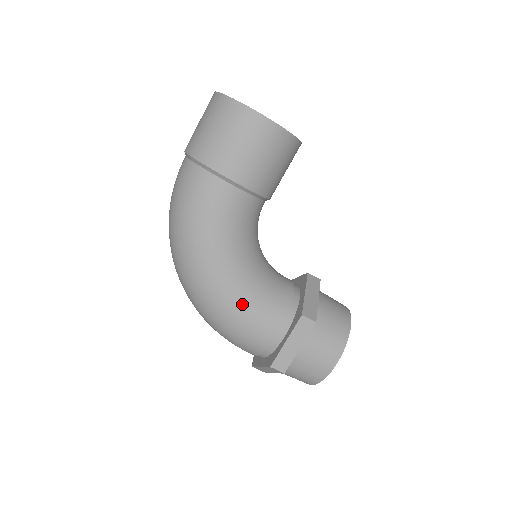
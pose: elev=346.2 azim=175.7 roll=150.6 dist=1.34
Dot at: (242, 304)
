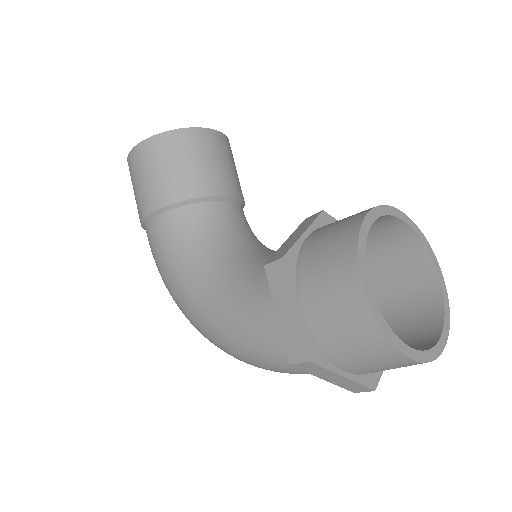
Dot at: (227, 313)
